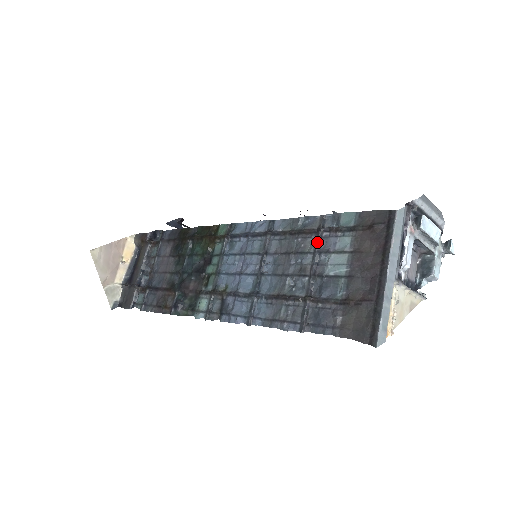
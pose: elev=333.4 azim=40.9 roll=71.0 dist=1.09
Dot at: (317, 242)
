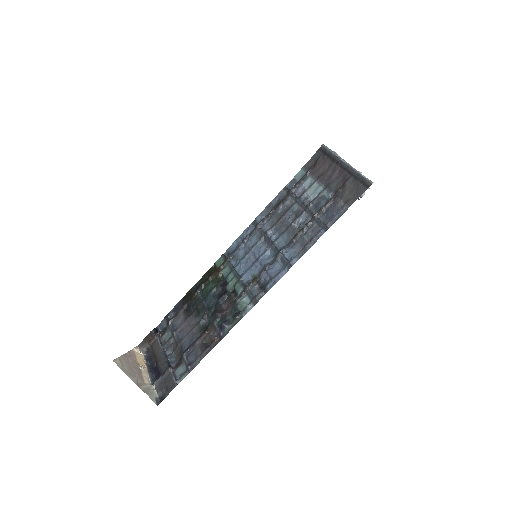
Dot at: (293, 196)
